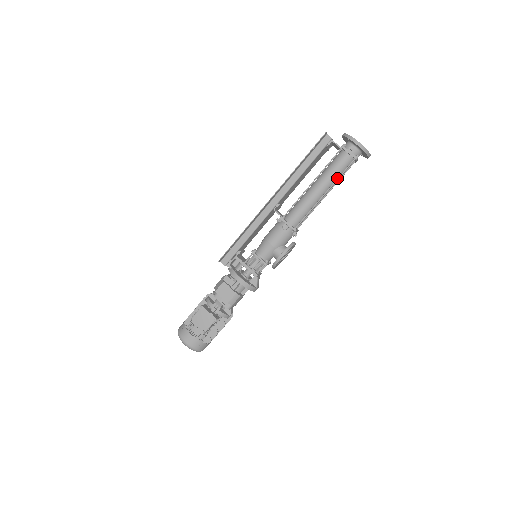
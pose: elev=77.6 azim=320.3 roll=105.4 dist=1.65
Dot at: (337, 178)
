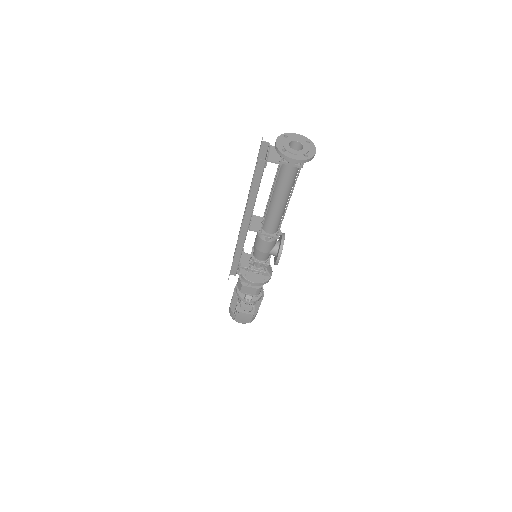
Dot at: (292, 188)
